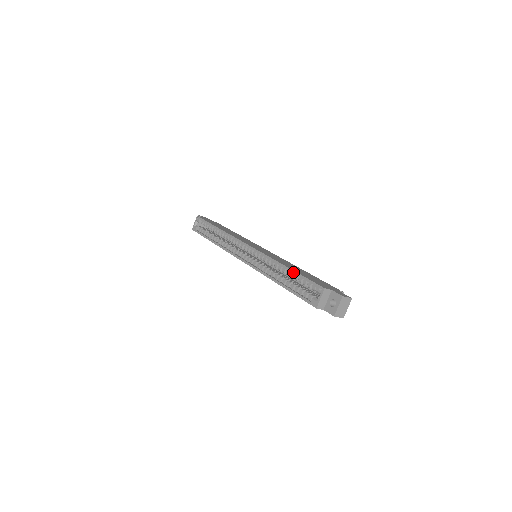
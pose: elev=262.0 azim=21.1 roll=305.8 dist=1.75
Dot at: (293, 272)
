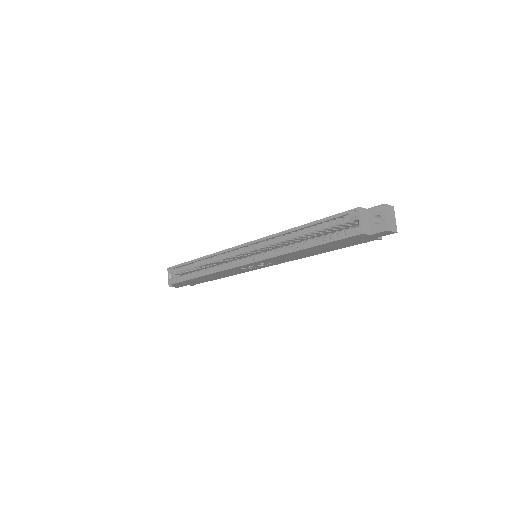
Dot at: (311, 224)
